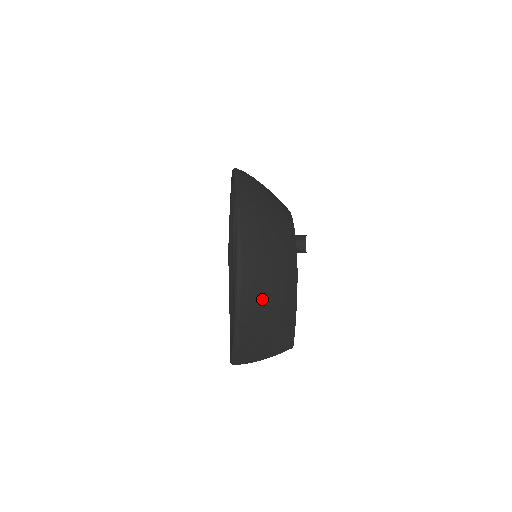
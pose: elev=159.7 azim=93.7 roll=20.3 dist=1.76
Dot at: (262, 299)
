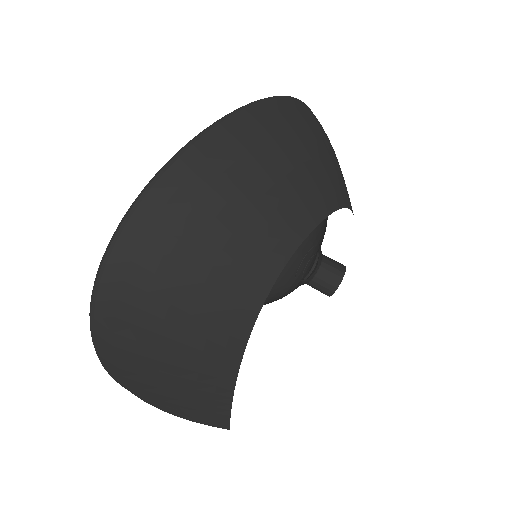
Dot at: (144, 324)
